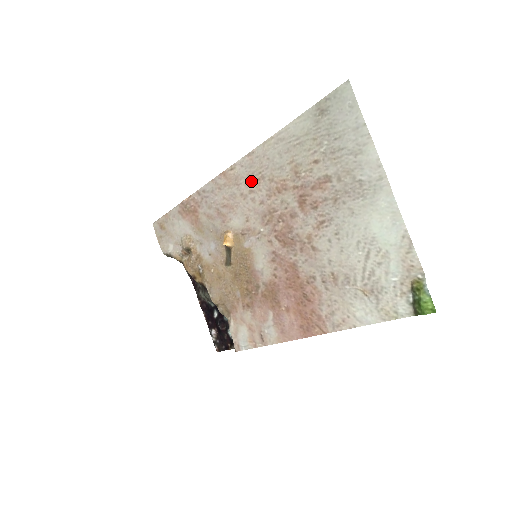
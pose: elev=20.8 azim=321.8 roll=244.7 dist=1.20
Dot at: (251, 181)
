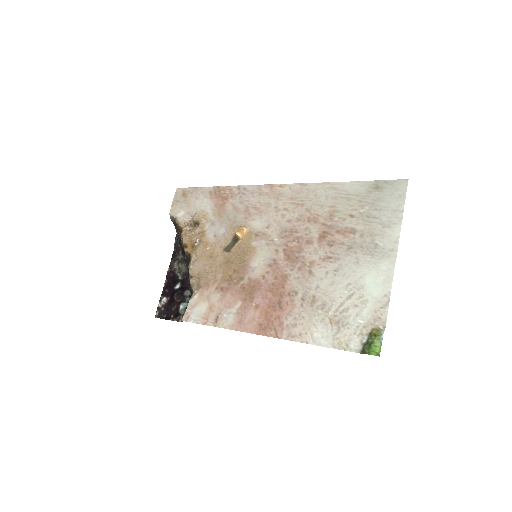
Dot at: (291, 202)
